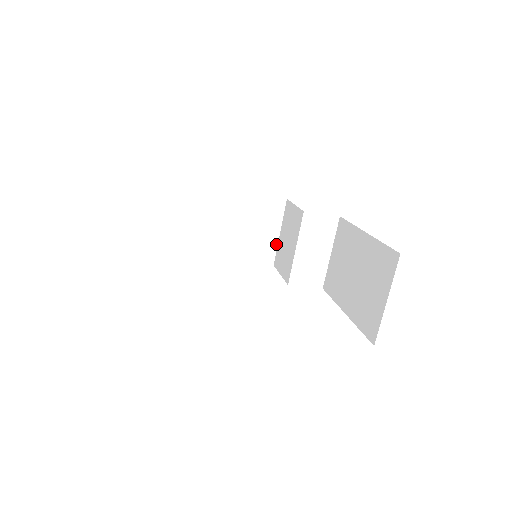
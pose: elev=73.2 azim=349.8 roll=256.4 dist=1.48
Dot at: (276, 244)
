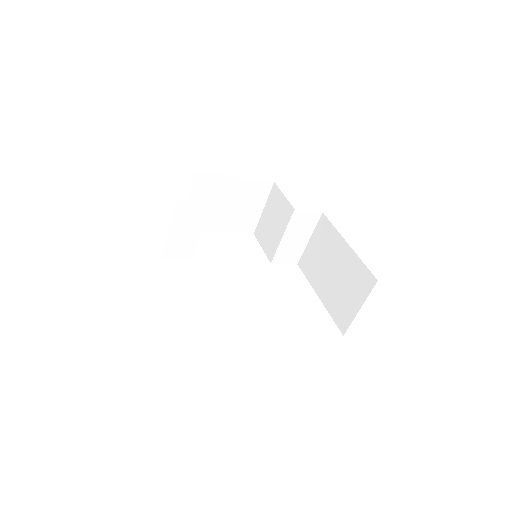
Dot at: (259, 217)
